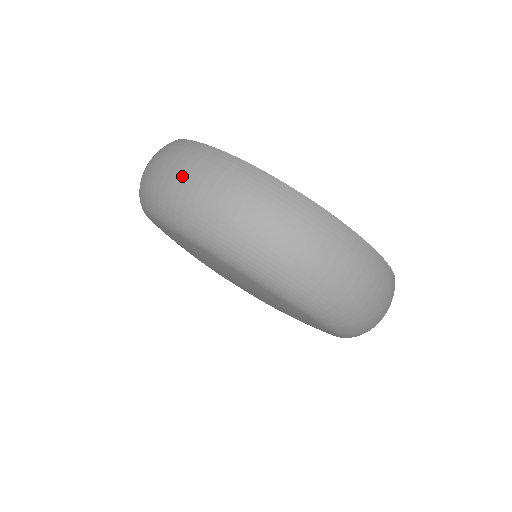
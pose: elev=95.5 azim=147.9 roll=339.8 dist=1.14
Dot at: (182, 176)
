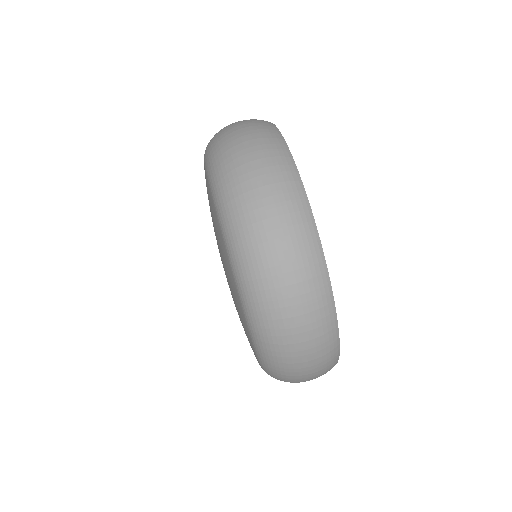
Dot at: (236, 123)
